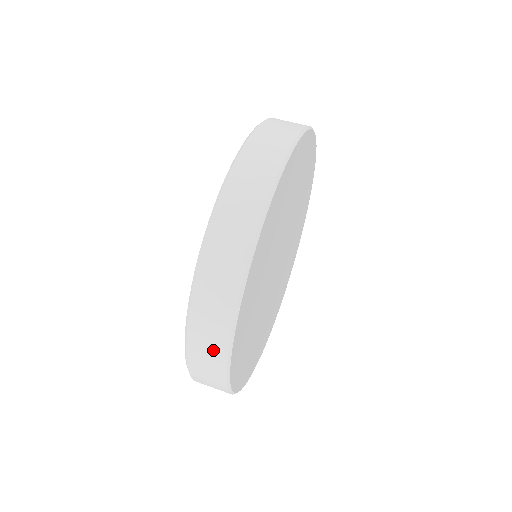
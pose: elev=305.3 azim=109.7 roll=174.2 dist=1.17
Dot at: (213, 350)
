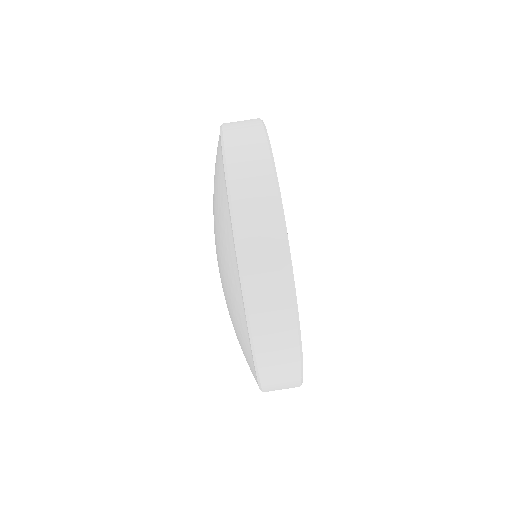
Dot at: (277, 296)
